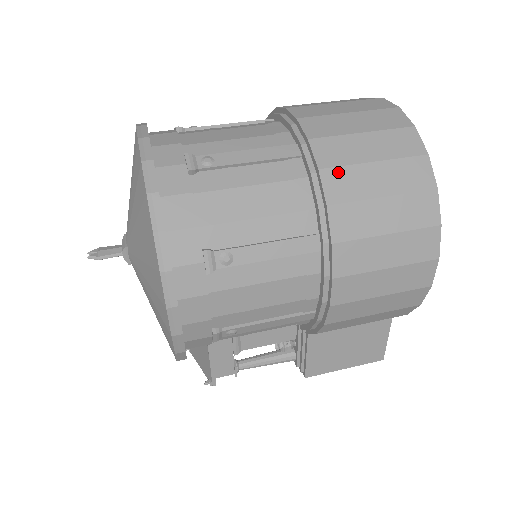
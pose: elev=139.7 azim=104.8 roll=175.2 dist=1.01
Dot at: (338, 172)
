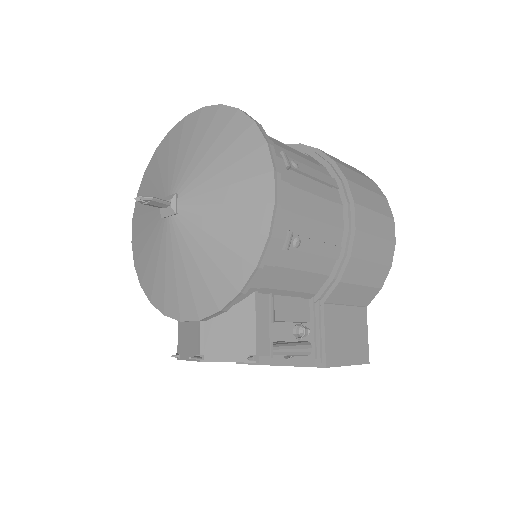
Dot at: (328, 154)
